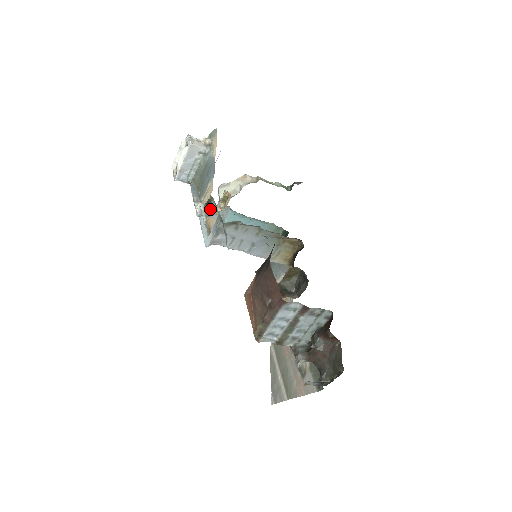
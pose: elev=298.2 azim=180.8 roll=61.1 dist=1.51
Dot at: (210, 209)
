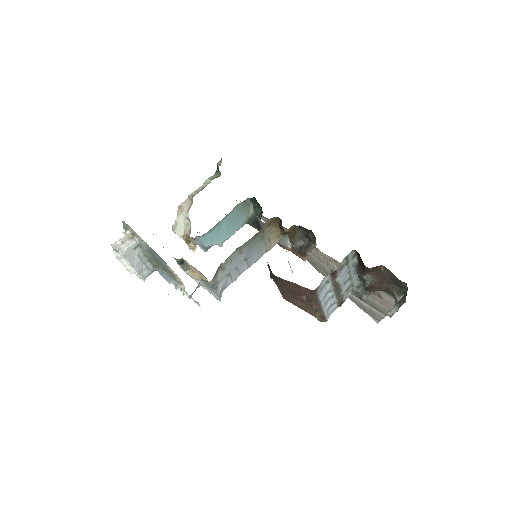
Dot at: (189, 266)
